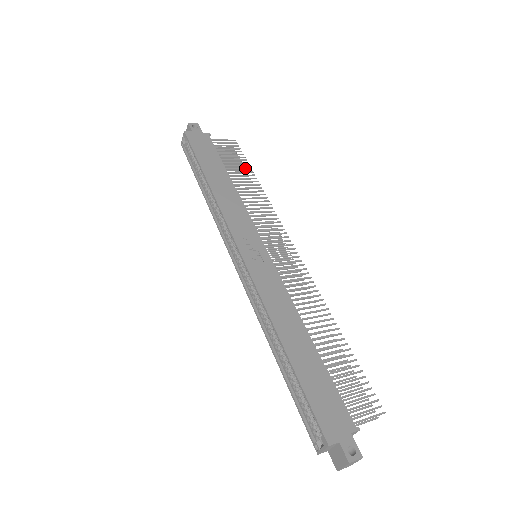
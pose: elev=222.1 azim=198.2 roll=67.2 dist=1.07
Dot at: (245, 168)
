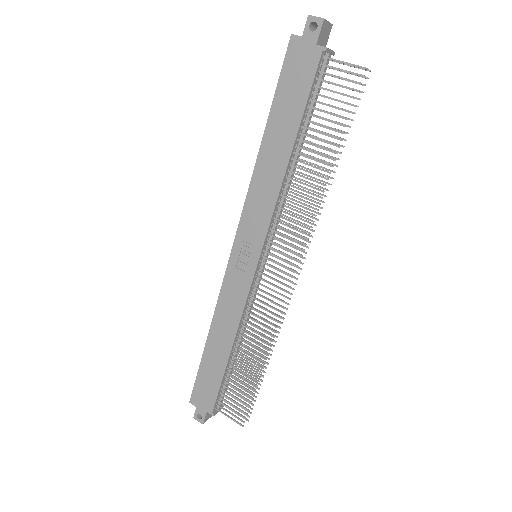
Dot at: occluded
